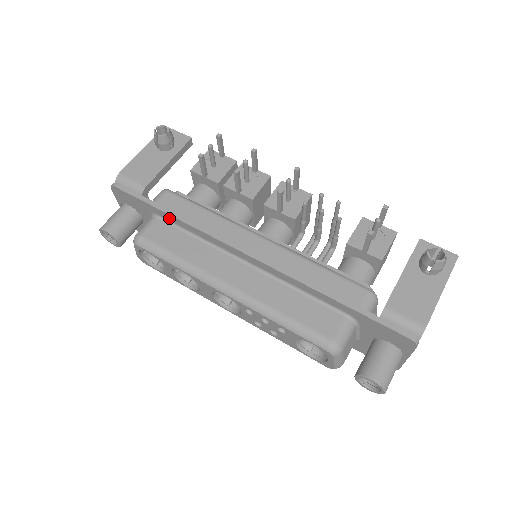
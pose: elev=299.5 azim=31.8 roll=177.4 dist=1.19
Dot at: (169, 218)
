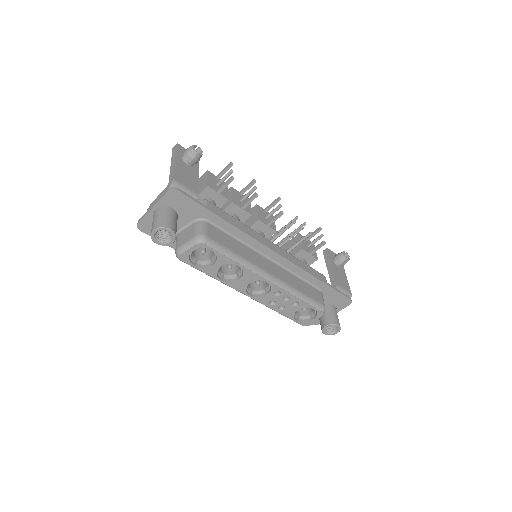
Dot at: (221, 223)
